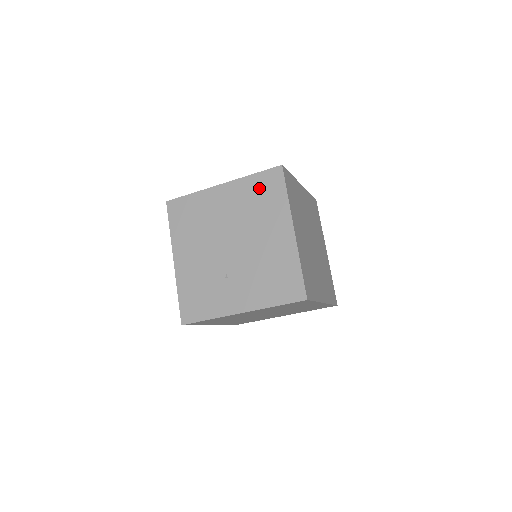
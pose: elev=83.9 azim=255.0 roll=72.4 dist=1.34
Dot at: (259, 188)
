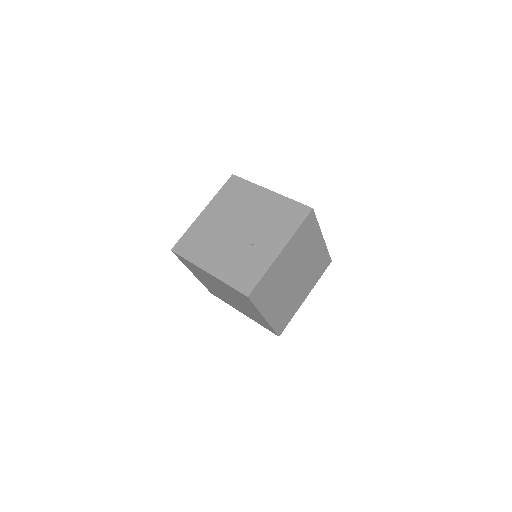
Dot at: (229, 193)
